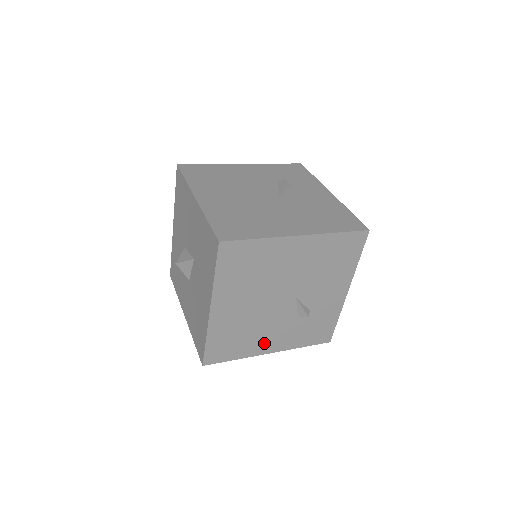
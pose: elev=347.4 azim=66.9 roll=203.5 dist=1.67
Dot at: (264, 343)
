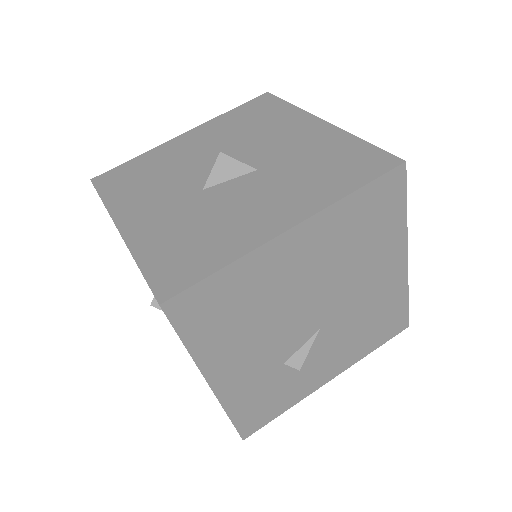
Dot at: (230, 359)
